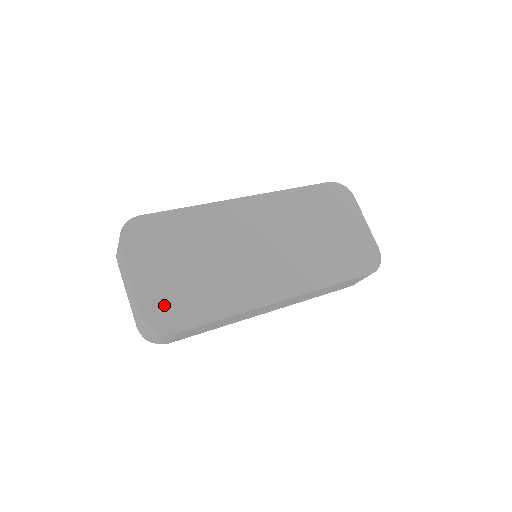
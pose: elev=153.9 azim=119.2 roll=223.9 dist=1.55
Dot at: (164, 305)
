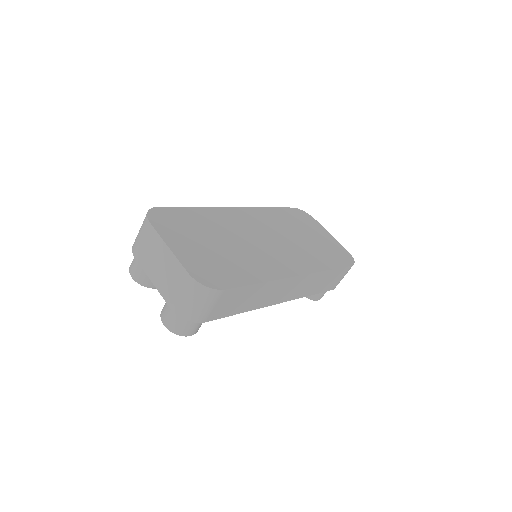
Dot at: (205, 269)
